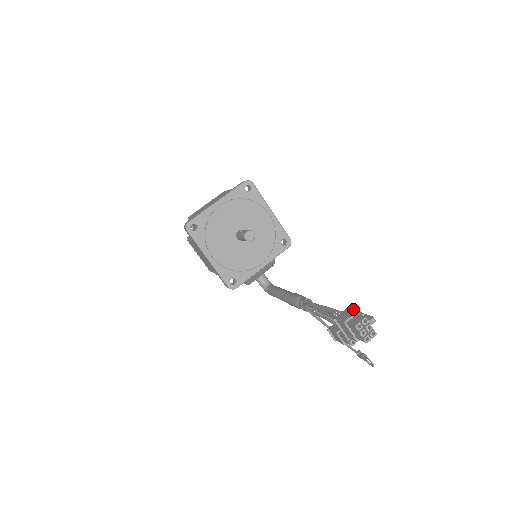
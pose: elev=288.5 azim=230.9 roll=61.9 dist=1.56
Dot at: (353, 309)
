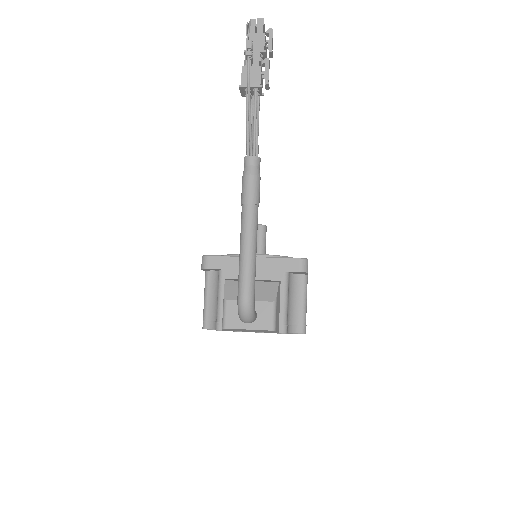
Dot at: occluded
